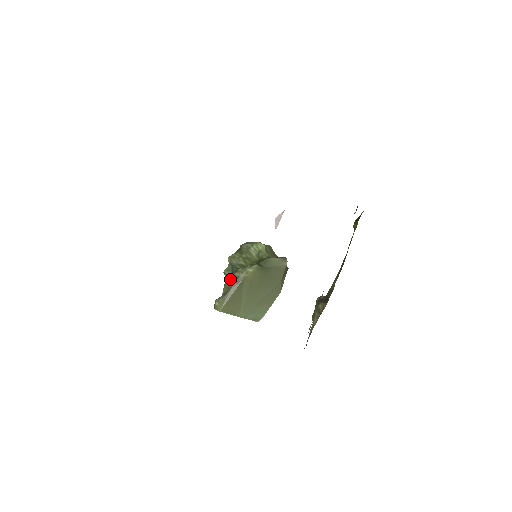
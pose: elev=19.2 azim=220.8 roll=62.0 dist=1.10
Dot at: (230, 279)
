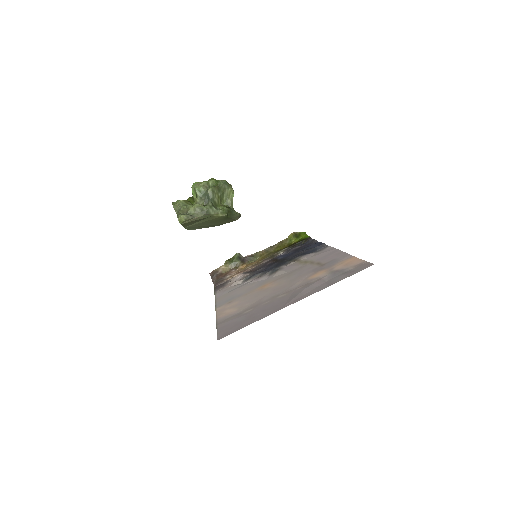
Dot at: (202, 207)
